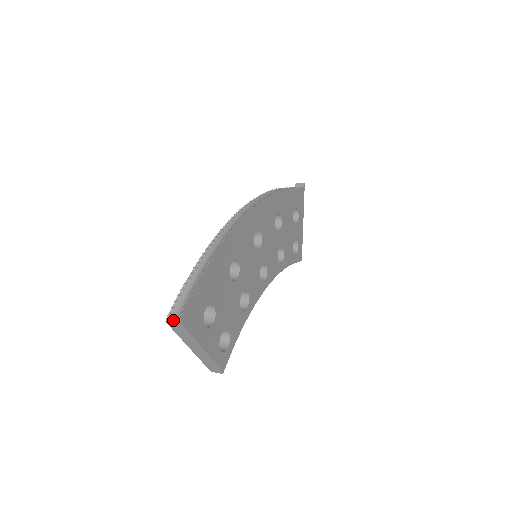
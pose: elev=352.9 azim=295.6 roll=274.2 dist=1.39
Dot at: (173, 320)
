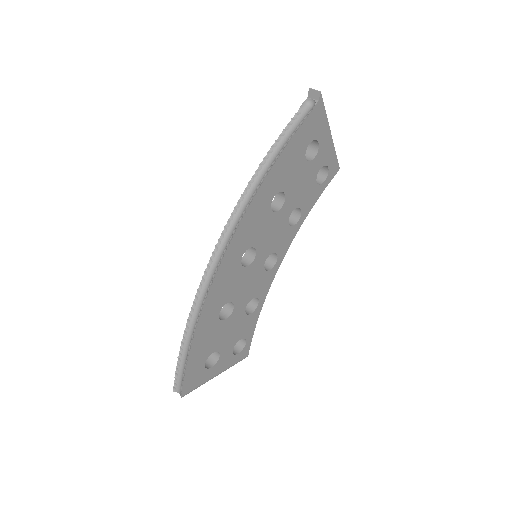
Dot at: (178, 391)
